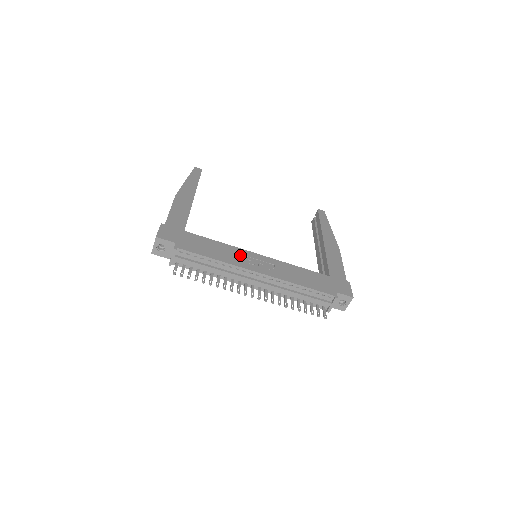
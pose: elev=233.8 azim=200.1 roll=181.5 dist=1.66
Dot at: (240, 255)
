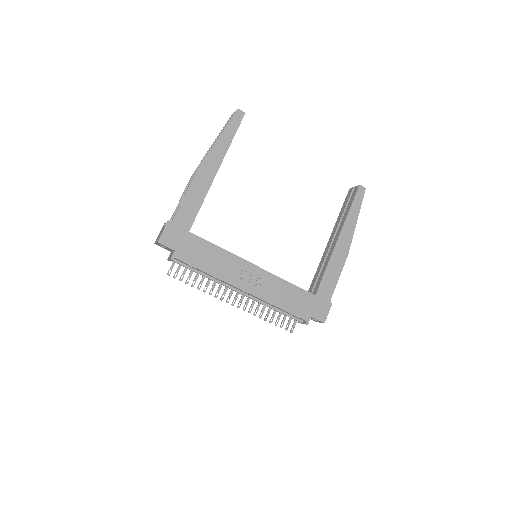
Dot at: (235, 267)
